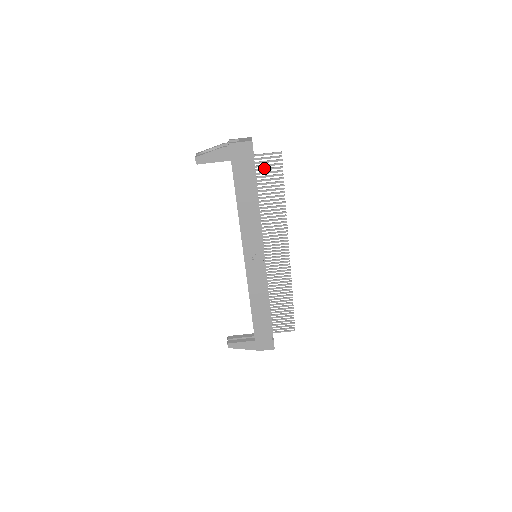
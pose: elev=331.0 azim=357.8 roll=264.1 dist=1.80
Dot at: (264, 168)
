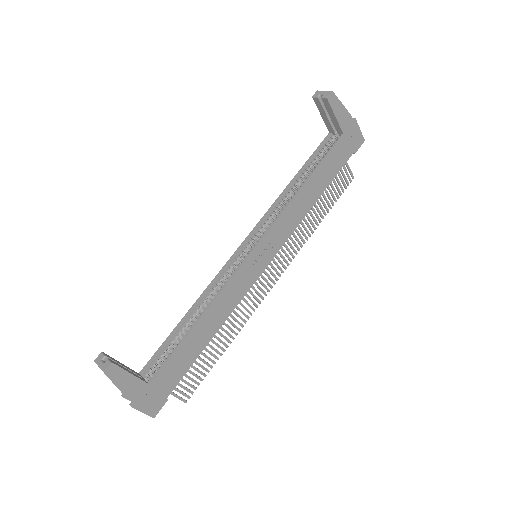
Dot at: occluded
